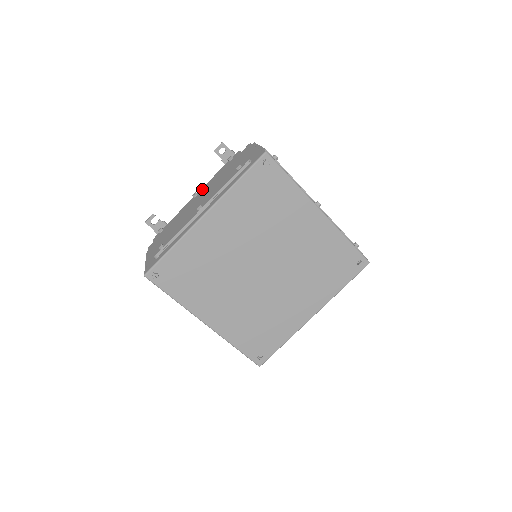
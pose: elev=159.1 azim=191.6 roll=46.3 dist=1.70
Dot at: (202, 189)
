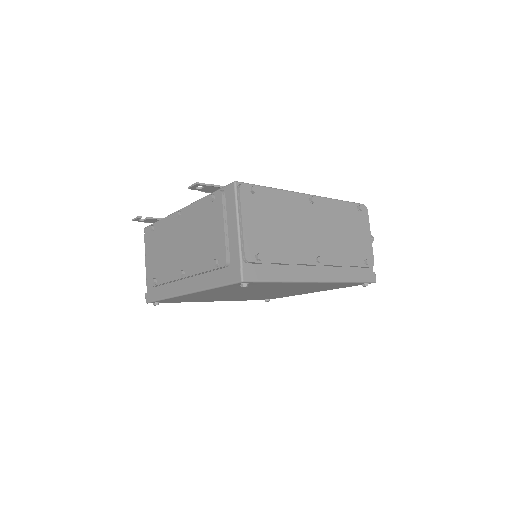
Dot at: (185, 213)
